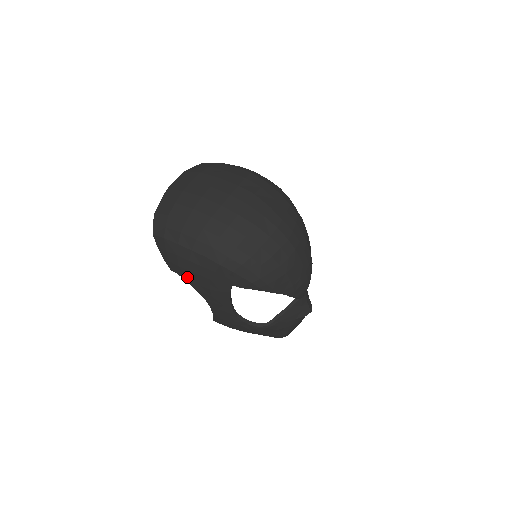
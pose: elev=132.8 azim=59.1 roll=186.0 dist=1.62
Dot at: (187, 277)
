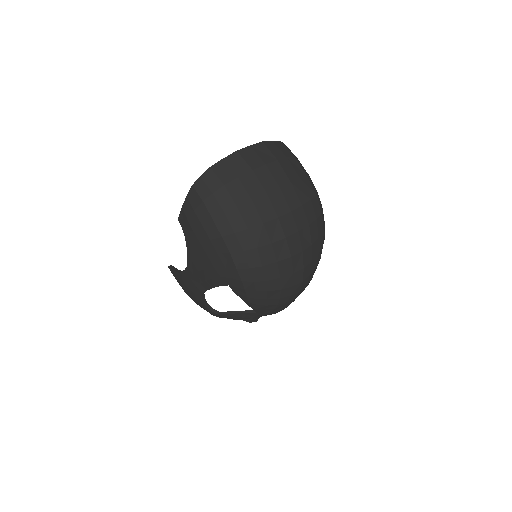
Dot at: (191, 243)
